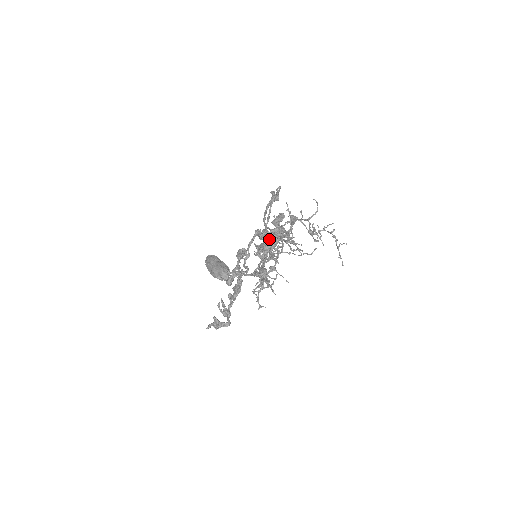
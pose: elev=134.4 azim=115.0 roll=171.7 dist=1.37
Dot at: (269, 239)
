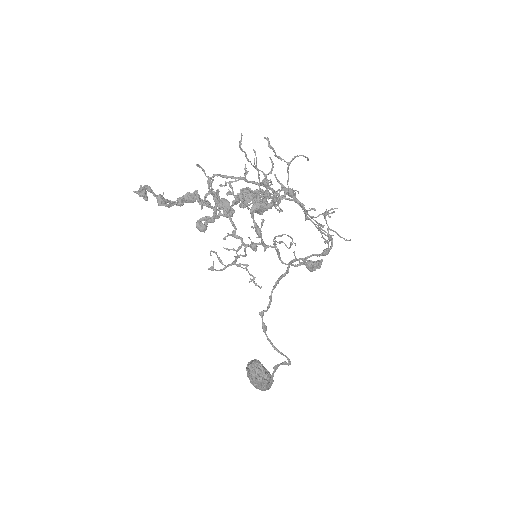
Dot at: (253, 193)
